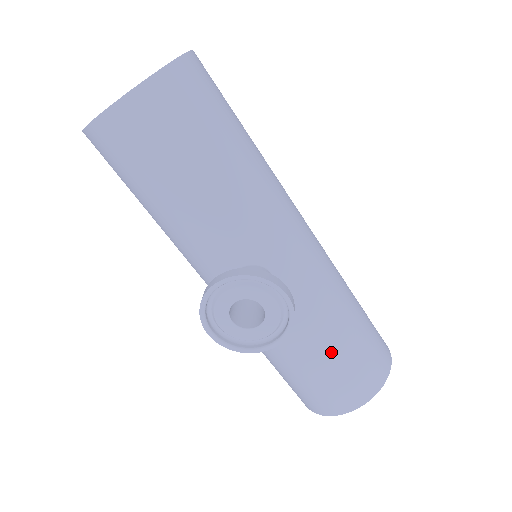
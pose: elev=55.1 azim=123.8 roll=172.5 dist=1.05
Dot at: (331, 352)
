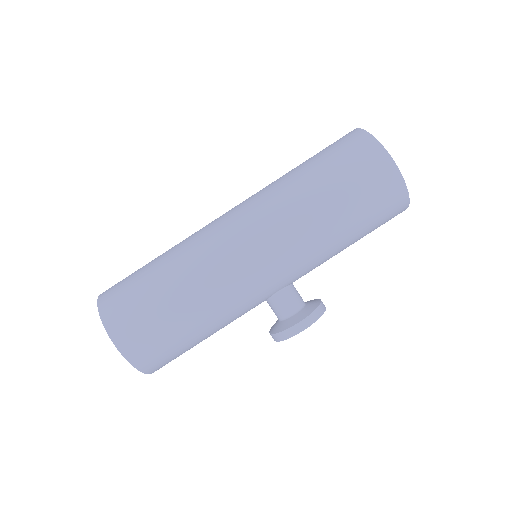
Dot at: (354, 242)
